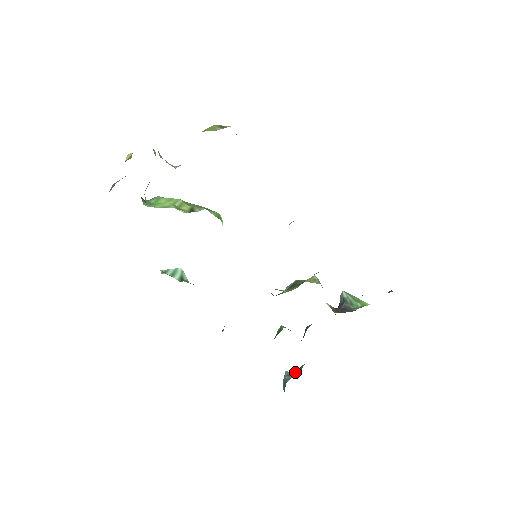
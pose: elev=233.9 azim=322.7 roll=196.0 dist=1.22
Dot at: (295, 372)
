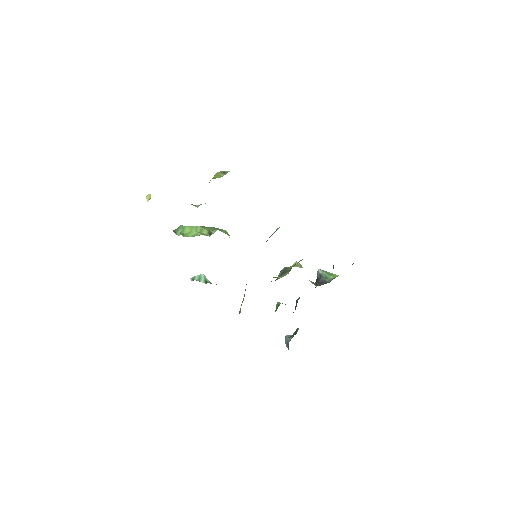
Dot at: (293, 334)
